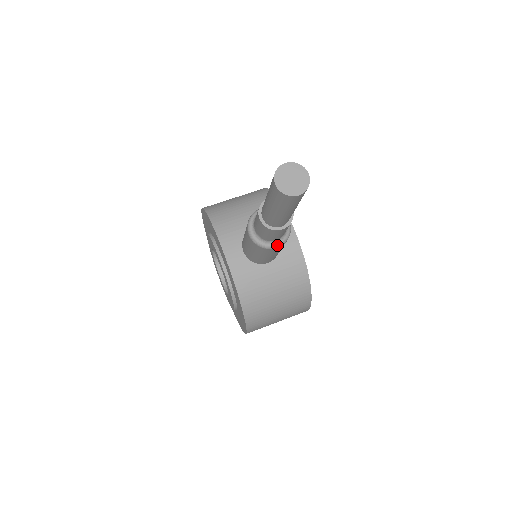
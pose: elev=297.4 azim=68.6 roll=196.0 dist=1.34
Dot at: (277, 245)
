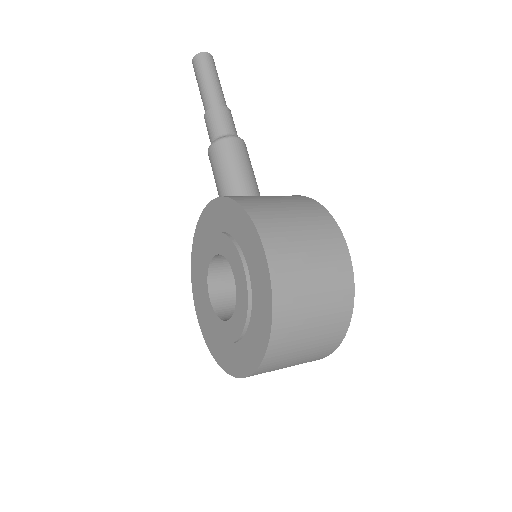
Dot at: (233, 136)
